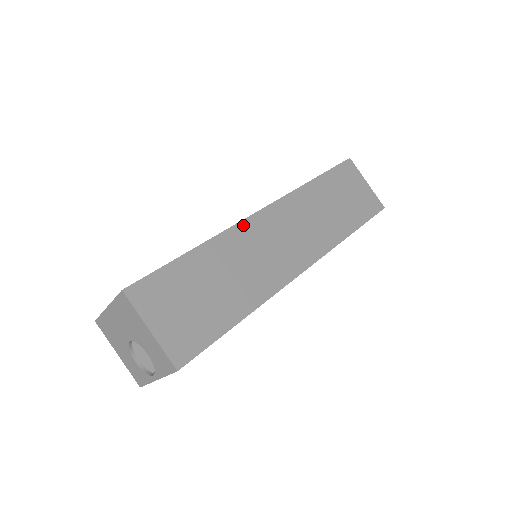
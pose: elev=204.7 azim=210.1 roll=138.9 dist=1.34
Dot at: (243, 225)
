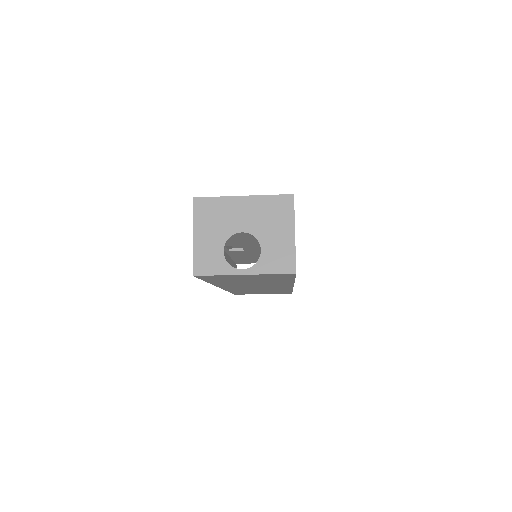
Dot at: occluded
